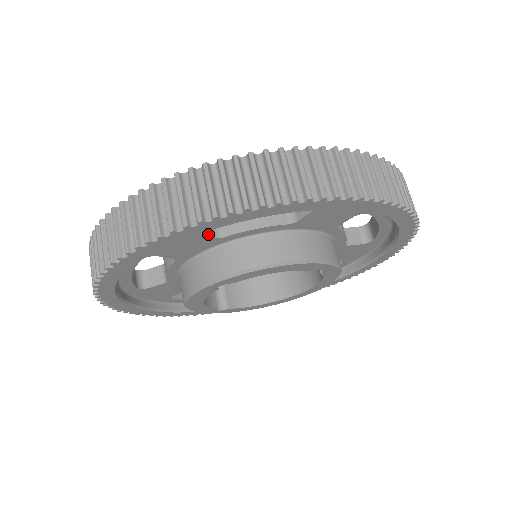
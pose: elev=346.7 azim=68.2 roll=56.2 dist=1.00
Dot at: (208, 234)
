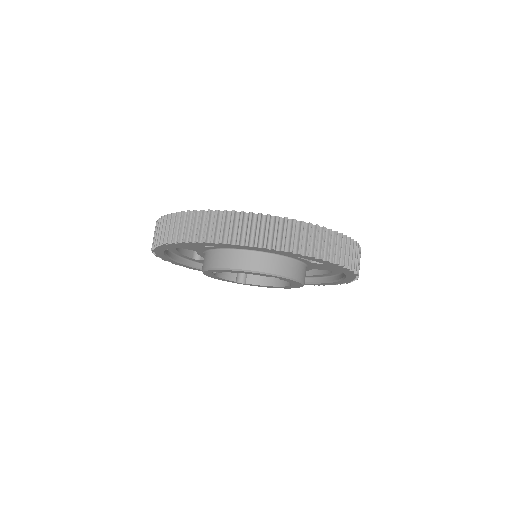
Dot at: occluded
